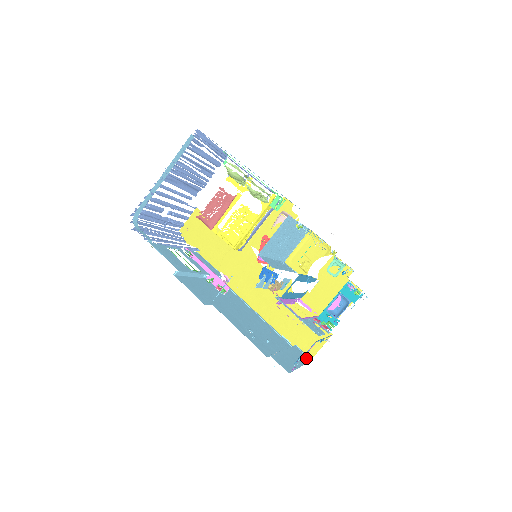
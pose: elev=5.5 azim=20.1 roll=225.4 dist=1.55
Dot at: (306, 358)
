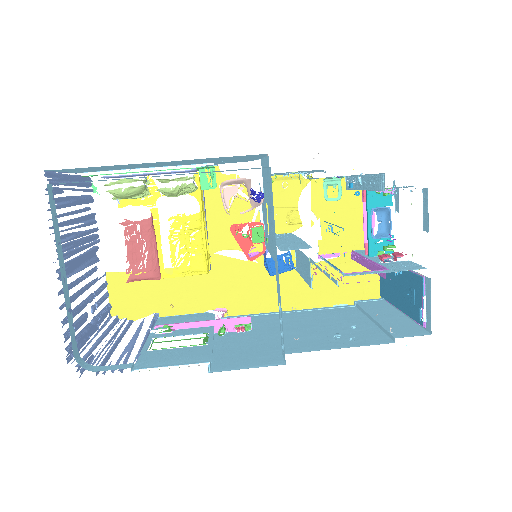
Dot at: (380, 302)
